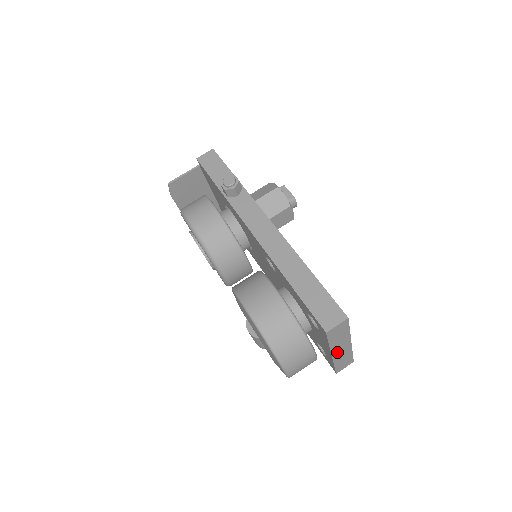
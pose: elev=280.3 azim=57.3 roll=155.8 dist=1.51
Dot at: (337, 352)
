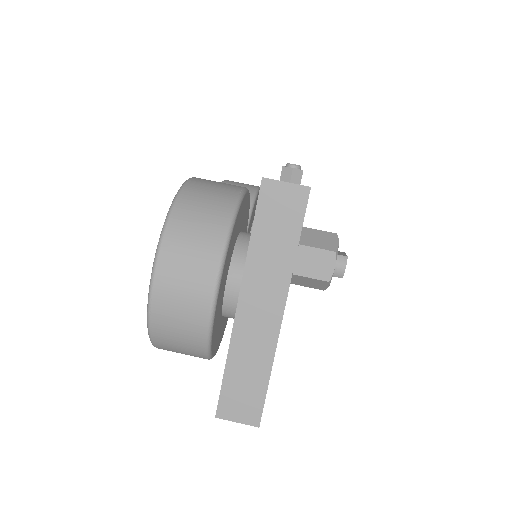
Dot at: (250, 308)
